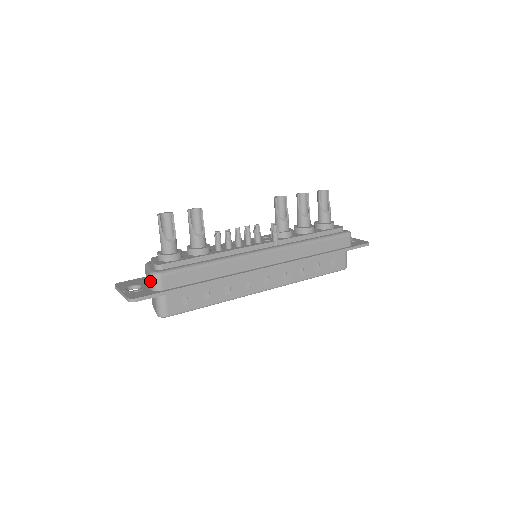
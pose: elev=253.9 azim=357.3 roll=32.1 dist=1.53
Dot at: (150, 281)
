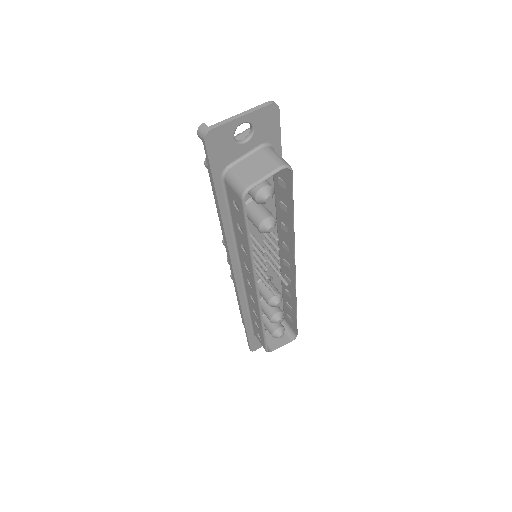
Dot at: occluded
